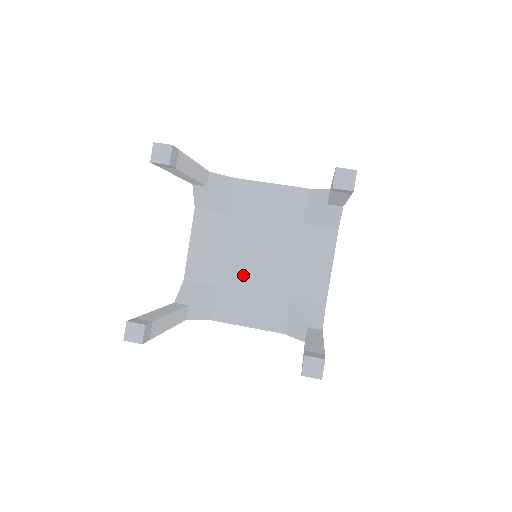
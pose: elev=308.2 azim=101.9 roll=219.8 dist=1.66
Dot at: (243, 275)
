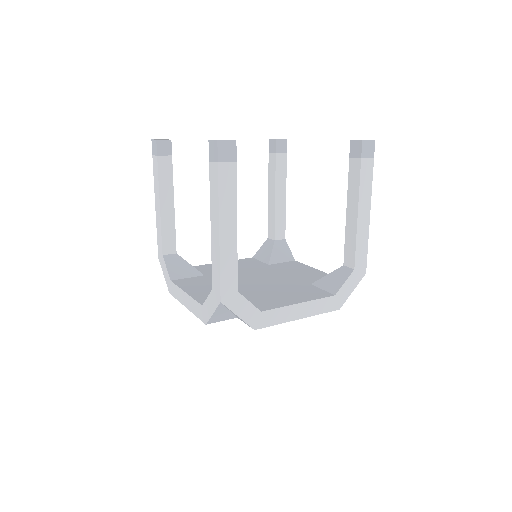
Dot at: (256, 288)
